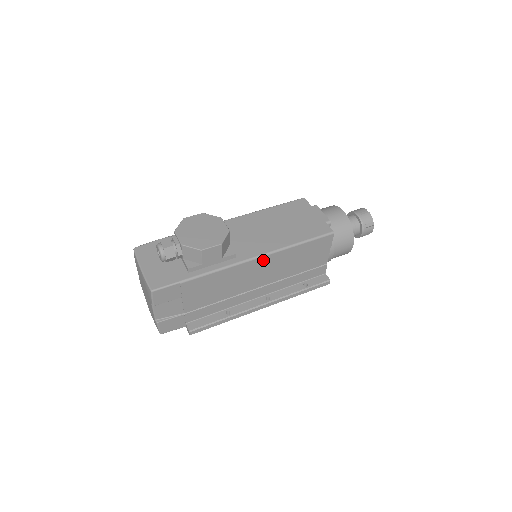
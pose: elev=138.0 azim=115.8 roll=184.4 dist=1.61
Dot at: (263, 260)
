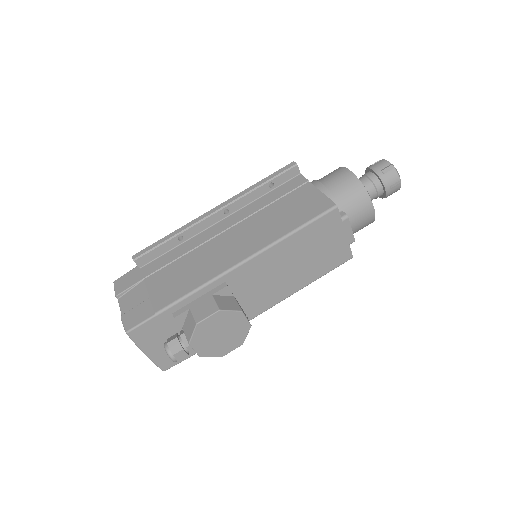
Dot at: occluded
